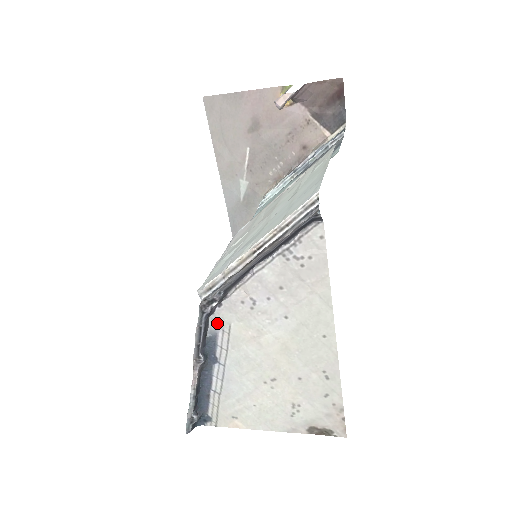
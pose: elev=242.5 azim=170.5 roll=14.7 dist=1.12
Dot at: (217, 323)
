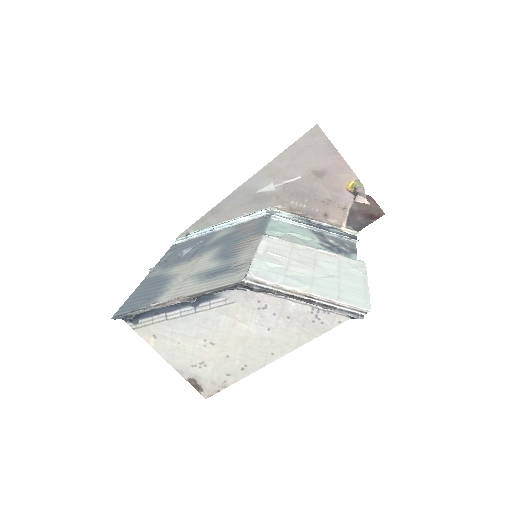
Dot at: (228, 294)
